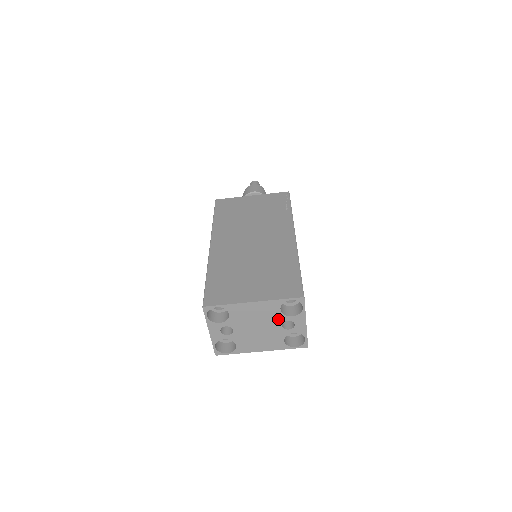
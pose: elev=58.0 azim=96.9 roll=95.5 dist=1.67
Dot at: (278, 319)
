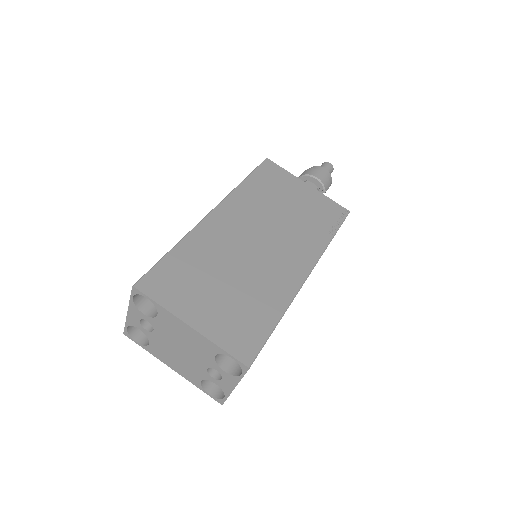
Dot at: (207, 361)
